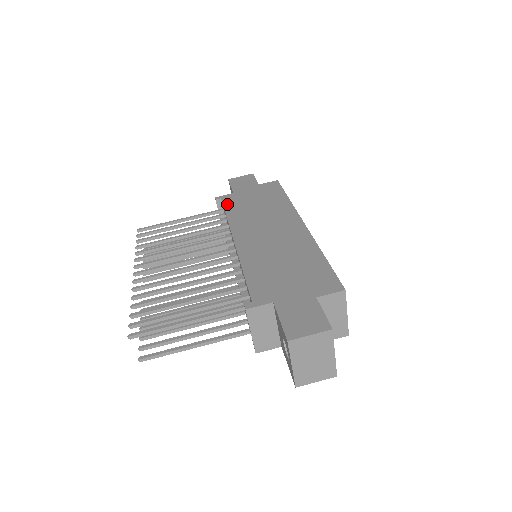
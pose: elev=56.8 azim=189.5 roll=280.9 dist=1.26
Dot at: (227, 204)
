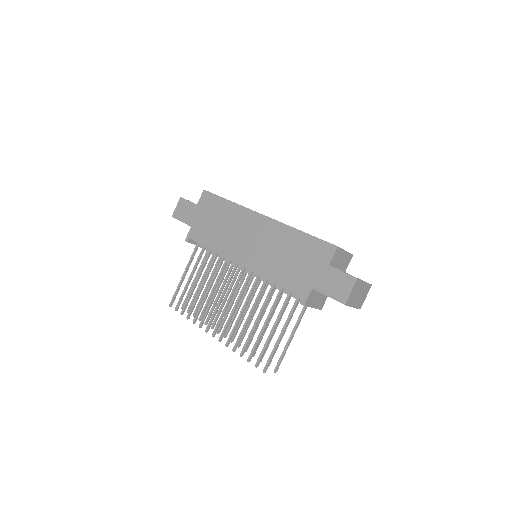
Dot at: (200, 240)
